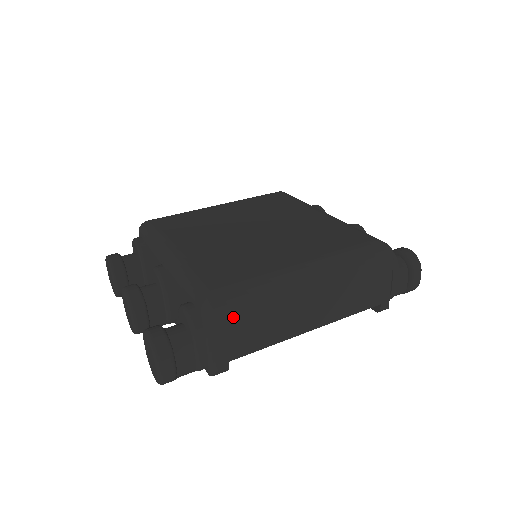
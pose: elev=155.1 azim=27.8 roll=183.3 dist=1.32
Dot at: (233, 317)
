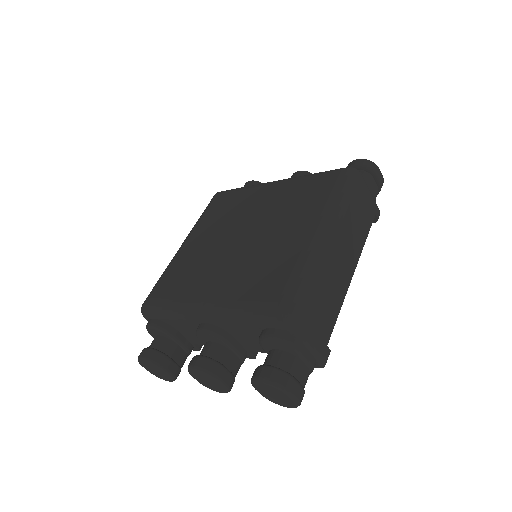
Dot at: (309, 311)
